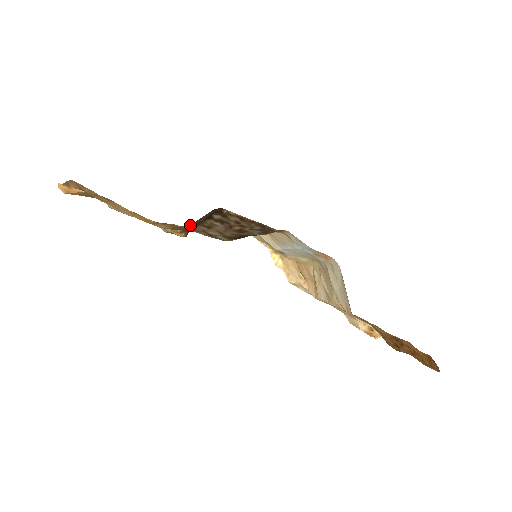
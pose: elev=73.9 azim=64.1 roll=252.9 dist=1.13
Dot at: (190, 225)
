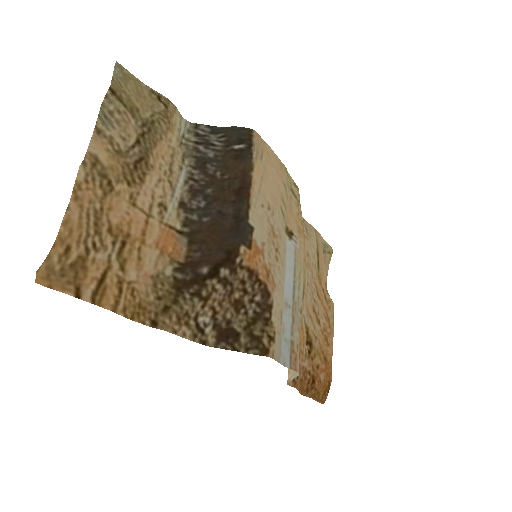
Dot at: (191, 271)
